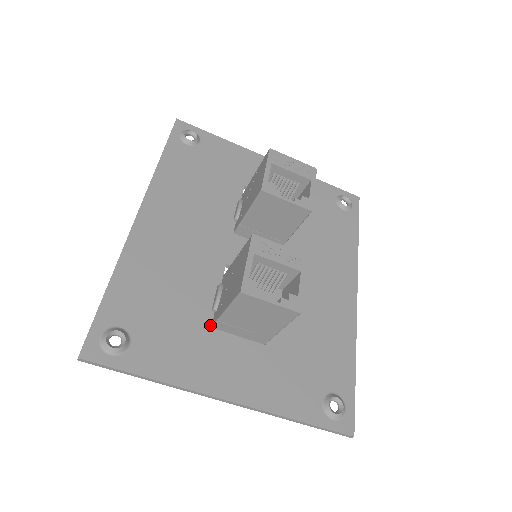
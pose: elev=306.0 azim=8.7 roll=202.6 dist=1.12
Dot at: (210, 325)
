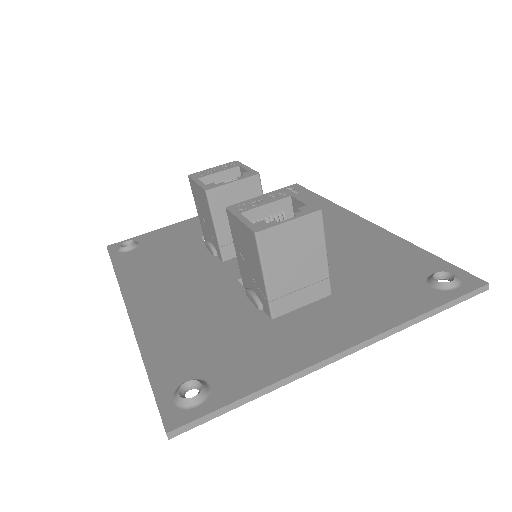
Dot at: (269, 319)
